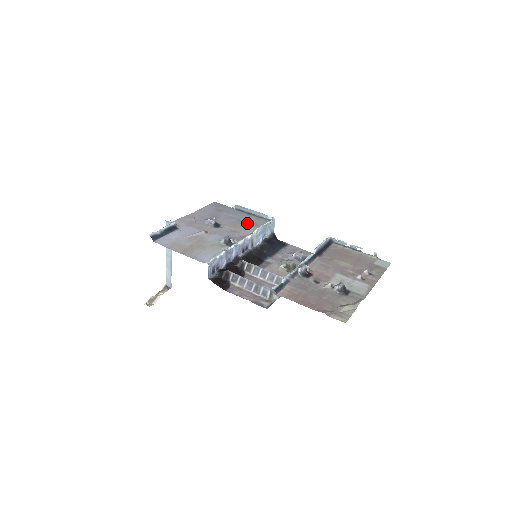
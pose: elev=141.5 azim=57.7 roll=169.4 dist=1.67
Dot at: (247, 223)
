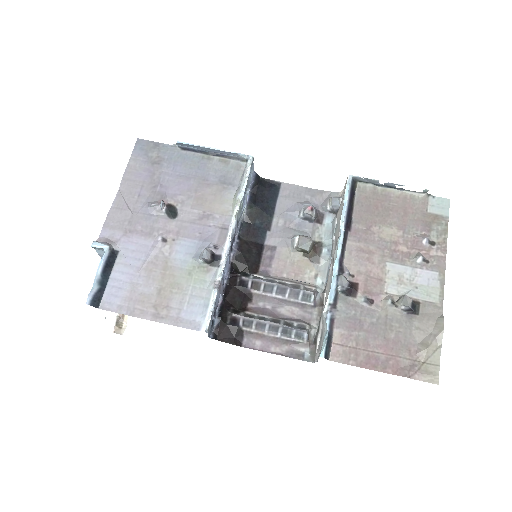
Dot at: (213, 183)
